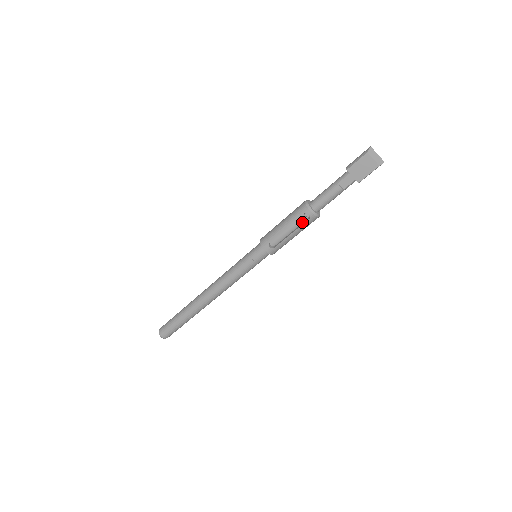
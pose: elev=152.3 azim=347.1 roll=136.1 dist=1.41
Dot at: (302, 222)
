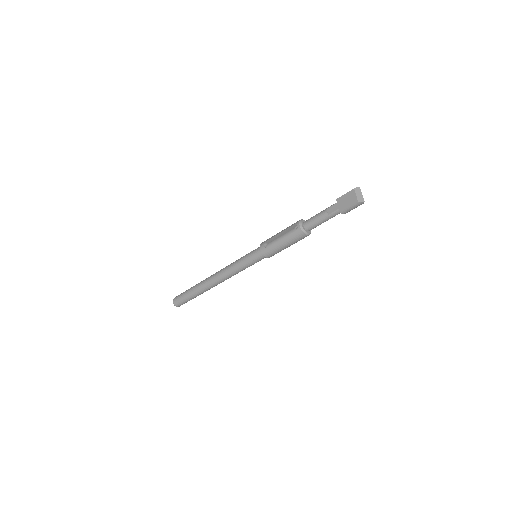
Dot at: (293, 234)
